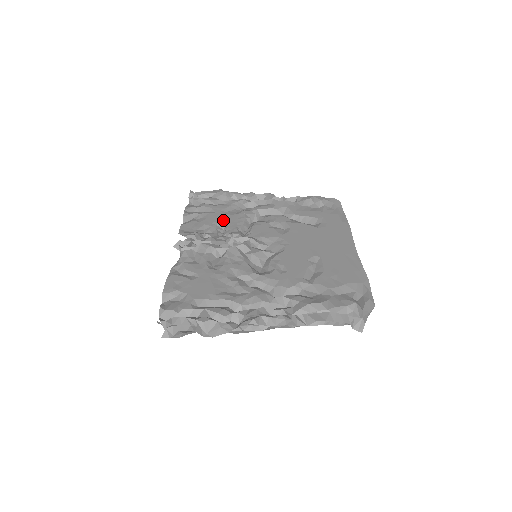
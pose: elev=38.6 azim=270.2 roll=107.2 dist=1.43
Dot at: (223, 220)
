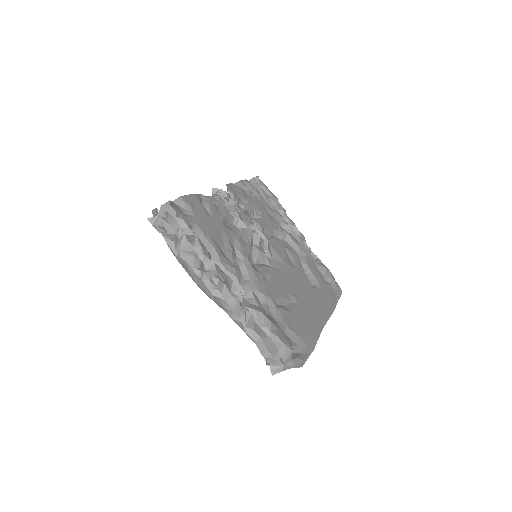
Dot at: (261, 212)
